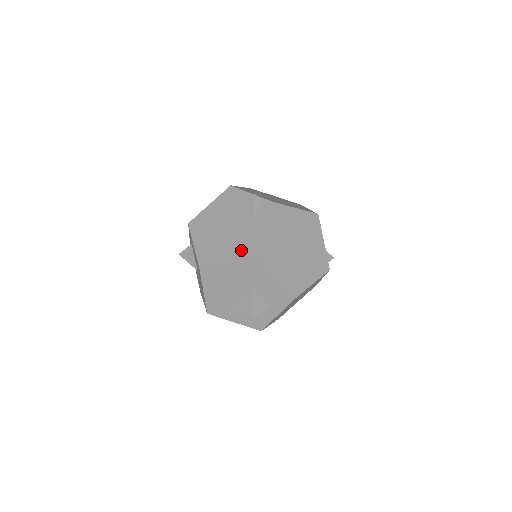
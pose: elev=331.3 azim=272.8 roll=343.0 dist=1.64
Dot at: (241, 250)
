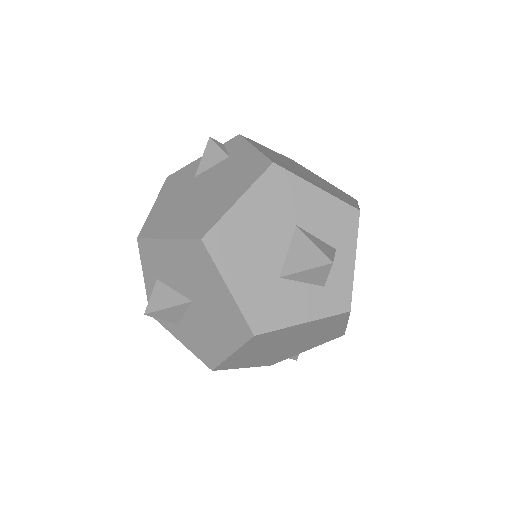
Dot at: (245, 178)
